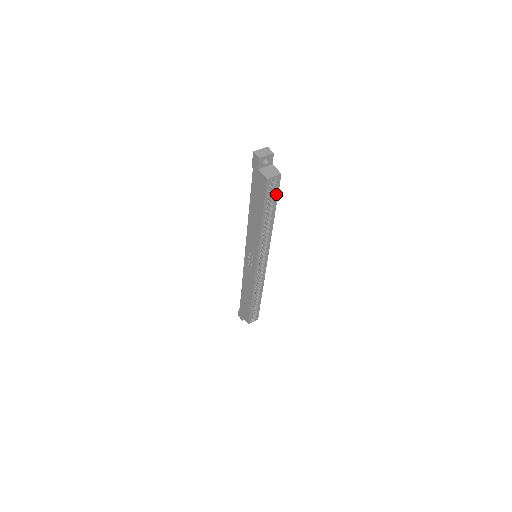
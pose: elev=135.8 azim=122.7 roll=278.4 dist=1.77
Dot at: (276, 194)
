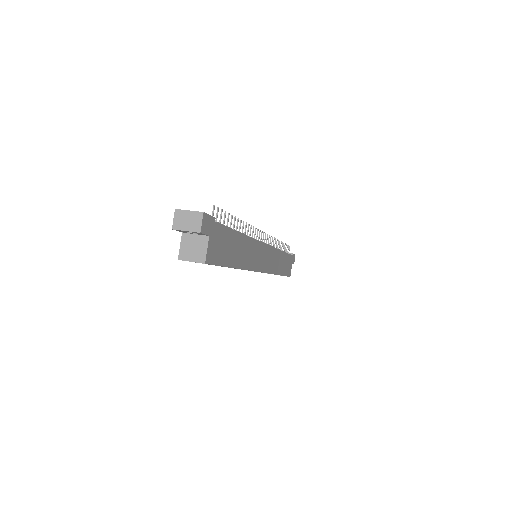
Dot at: (217, 265)
